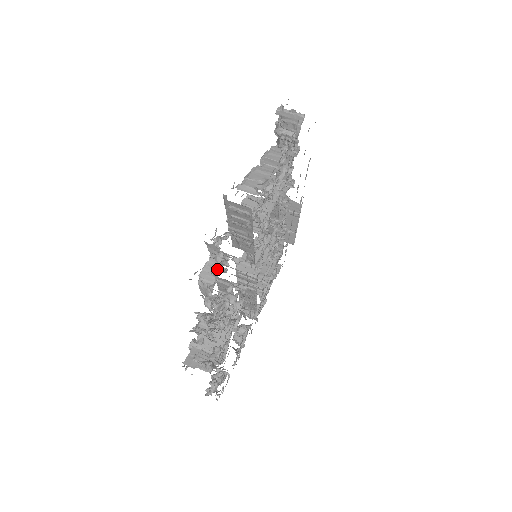
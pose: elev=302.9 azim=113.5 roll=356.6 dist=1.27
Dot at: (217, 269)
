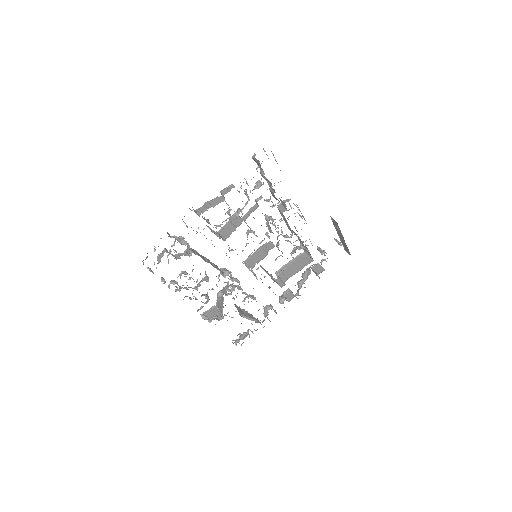
Dot at: (158, 255)
